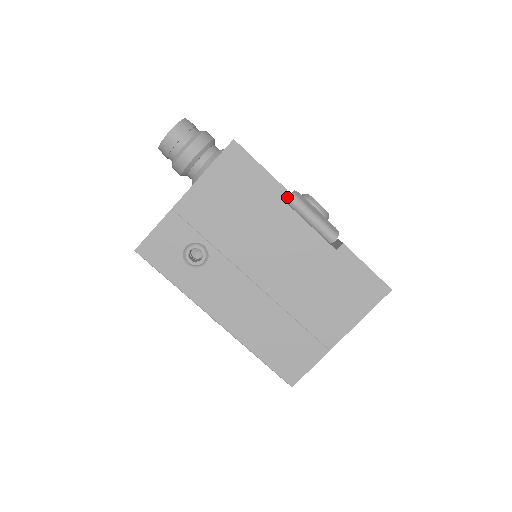
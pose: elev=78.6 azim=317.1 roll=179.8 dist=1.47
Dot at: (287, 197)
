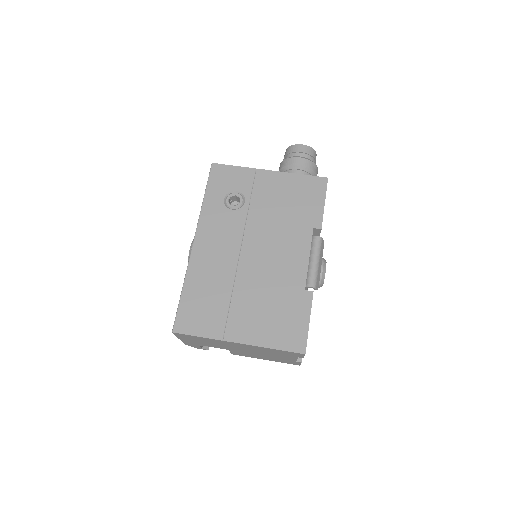
Dot at: occluded
